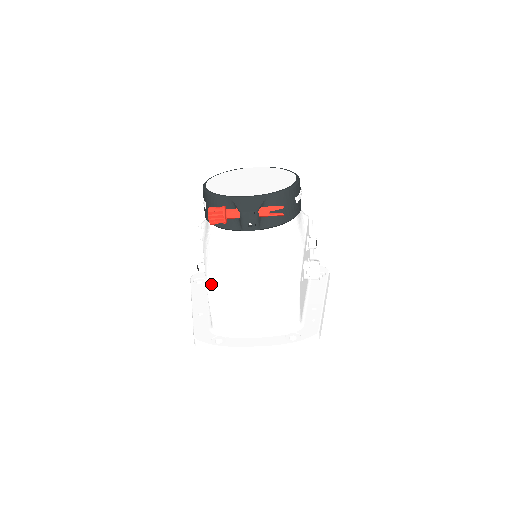
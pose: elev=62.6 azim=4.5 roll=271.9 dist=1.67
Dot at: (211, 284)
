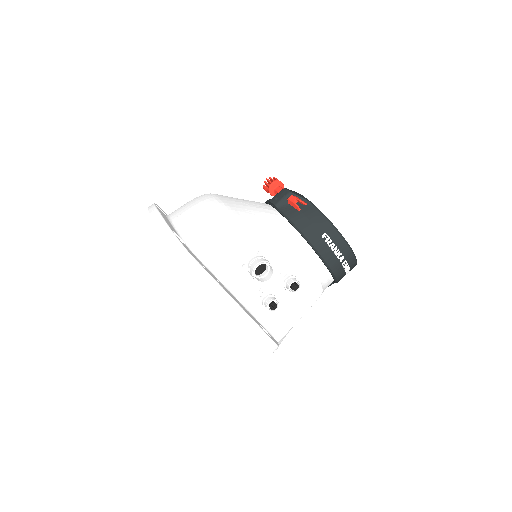
Dot at: occluded
